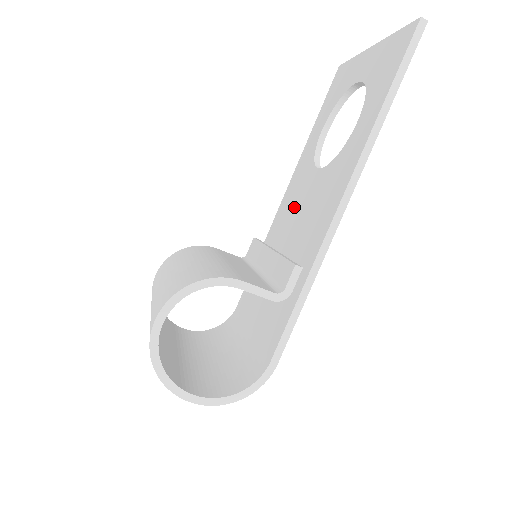
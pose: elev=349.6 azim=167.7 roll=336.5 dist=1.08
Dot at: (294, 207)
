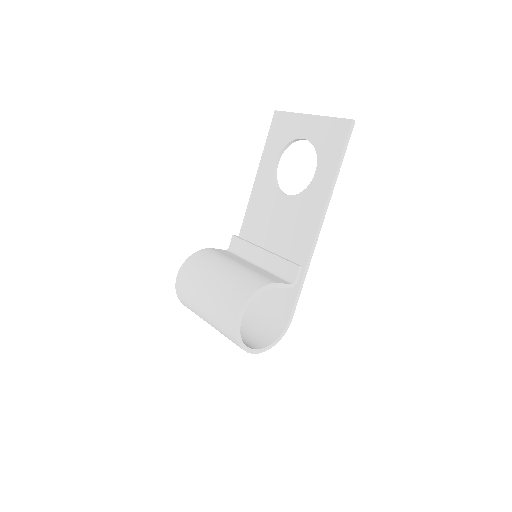
Dot at: (267, 217)
